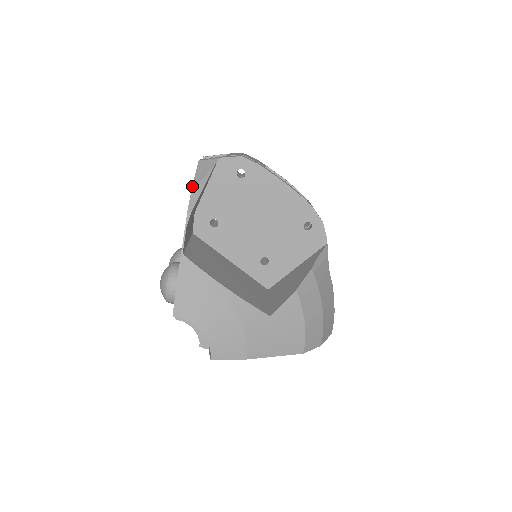
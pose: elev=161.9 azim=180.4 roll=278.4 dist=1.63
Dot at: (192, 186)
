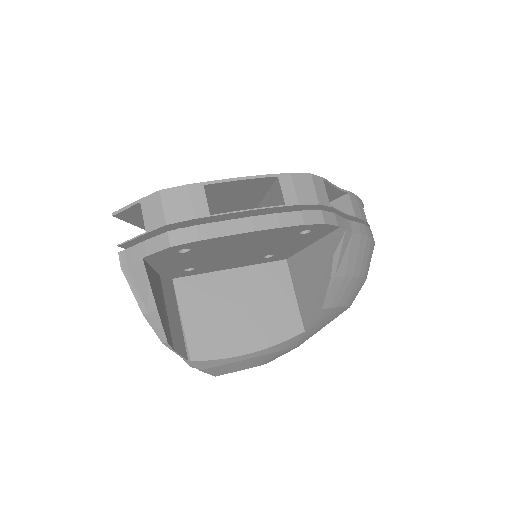
Dot at: occluded
